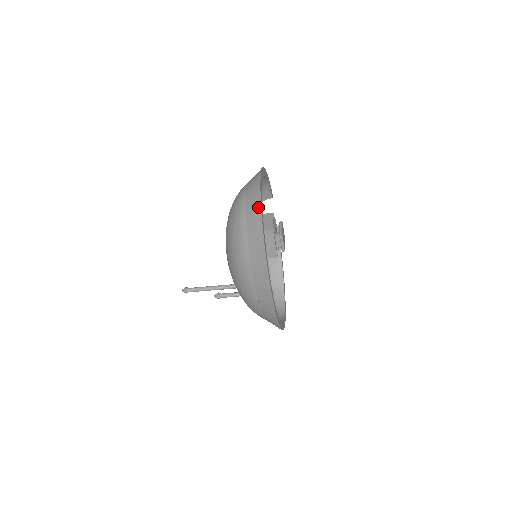
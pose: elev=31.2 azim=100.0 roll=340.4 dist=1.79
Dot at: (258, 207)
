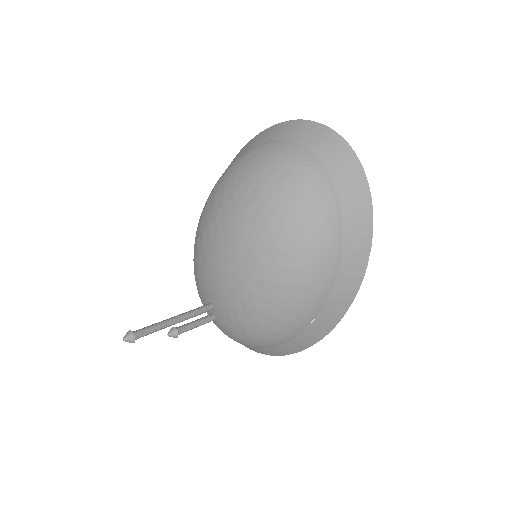
Dot at: (362, 179)
